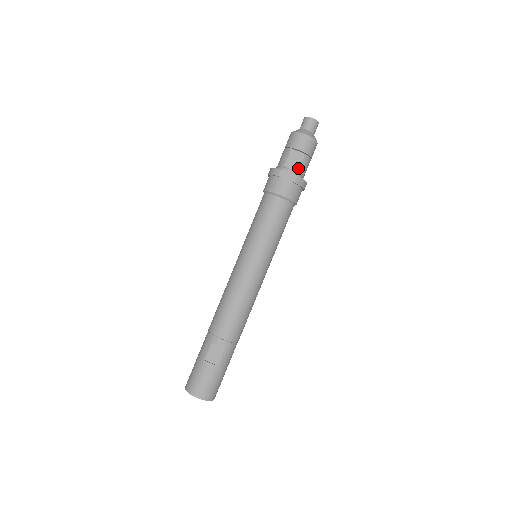
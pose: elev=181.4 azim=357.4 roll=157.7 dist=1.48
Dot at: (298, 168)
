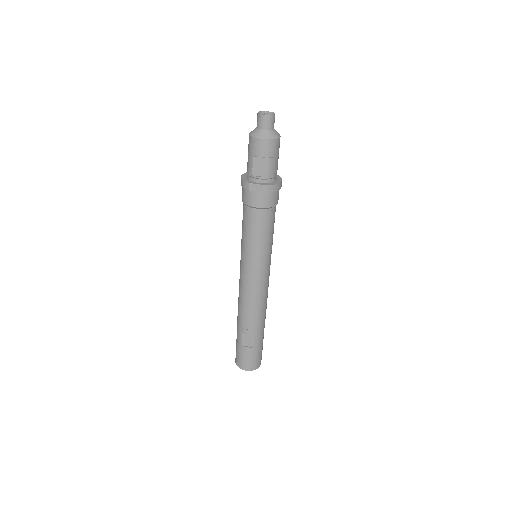
Dot at: (266, 174)
